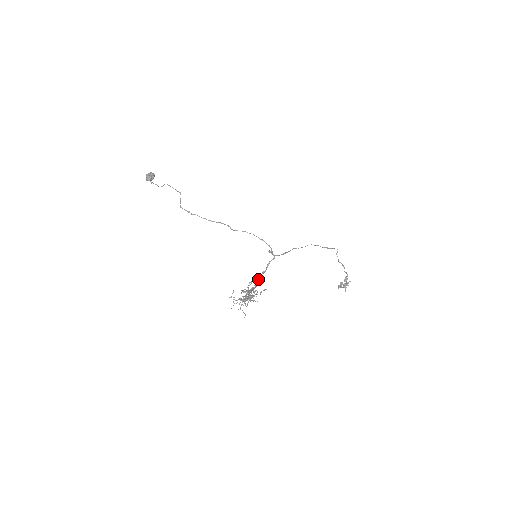
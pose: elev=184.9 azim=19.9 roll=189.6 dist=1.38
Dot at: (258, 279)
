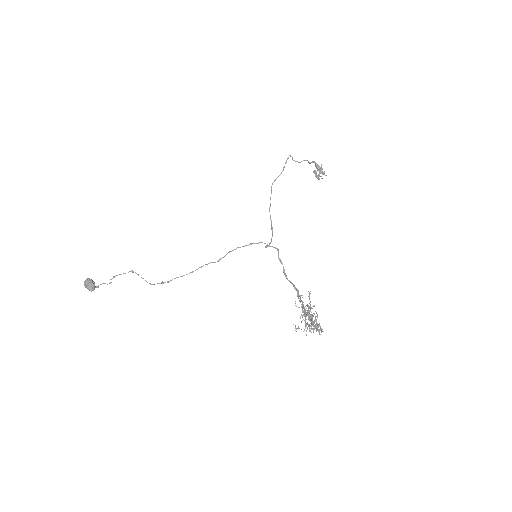
Dot at: occluded
